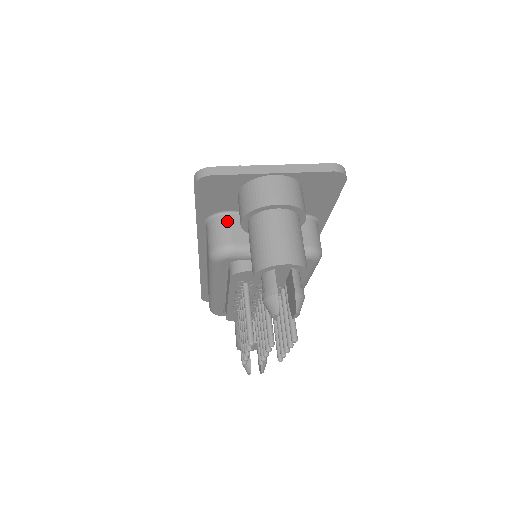
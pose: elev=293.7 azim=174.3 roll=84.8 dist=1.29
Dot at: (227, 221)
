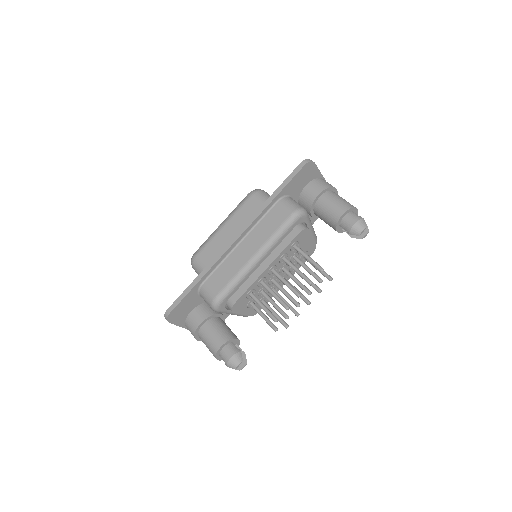
Dot at: occluded
